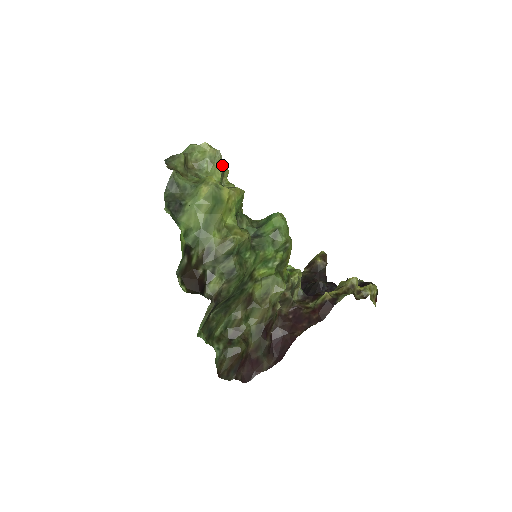
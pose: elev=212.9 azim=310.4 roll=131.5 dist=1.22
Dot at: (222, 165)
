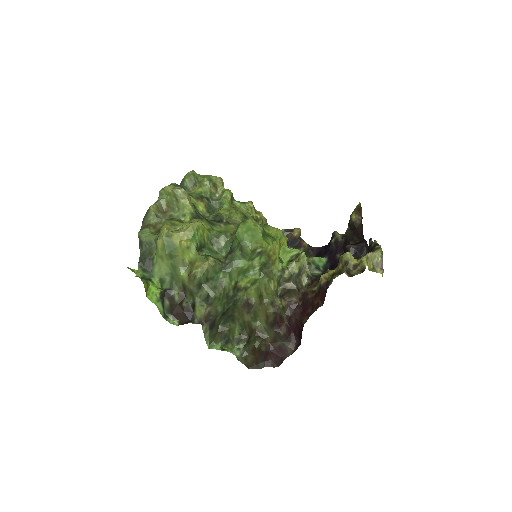
Dot at: (208, 181)
